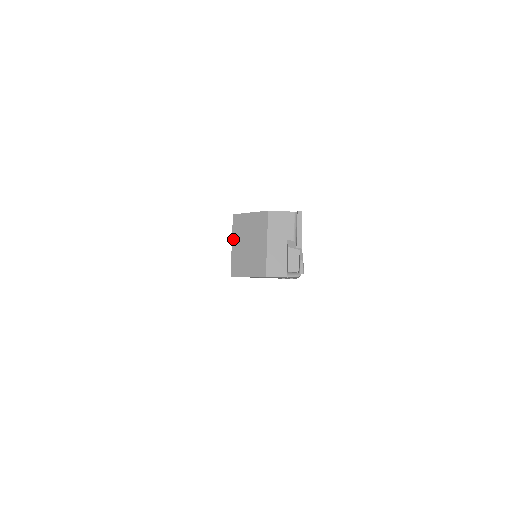
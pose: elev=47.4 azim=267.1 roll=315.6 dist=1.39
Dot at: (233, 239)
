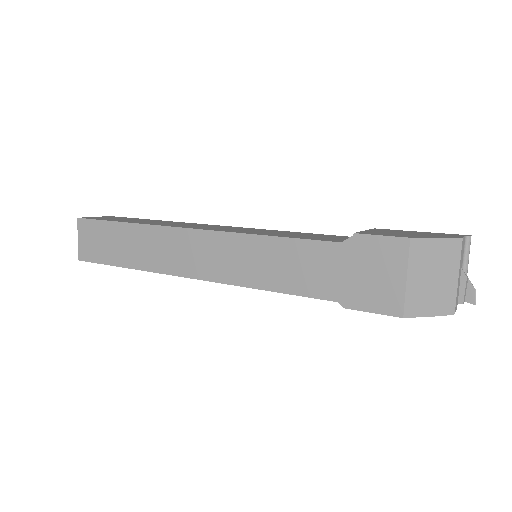
Dot at: (410, 270)
